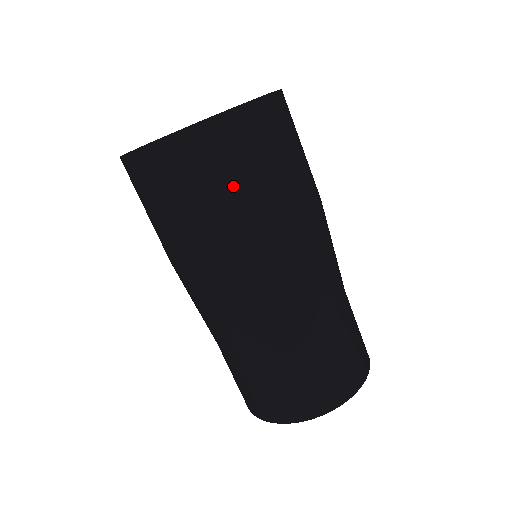
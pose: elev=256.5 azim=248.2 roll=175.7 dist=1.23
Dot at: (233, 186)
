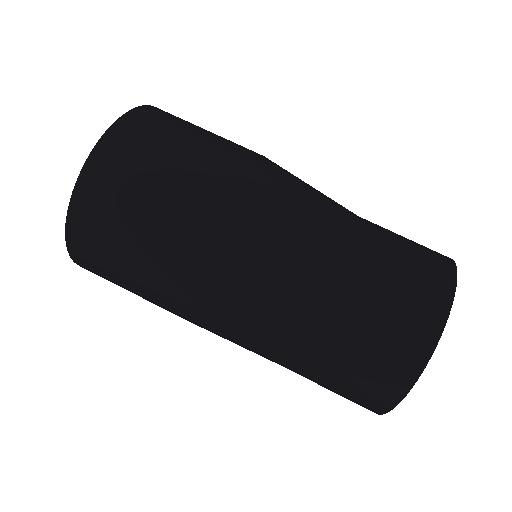
Dot at: (127, 249)
